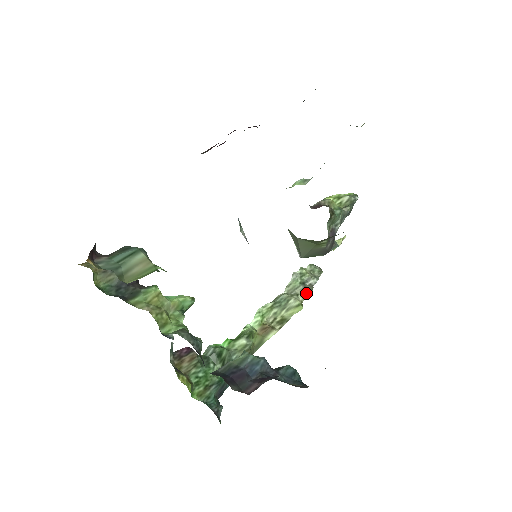
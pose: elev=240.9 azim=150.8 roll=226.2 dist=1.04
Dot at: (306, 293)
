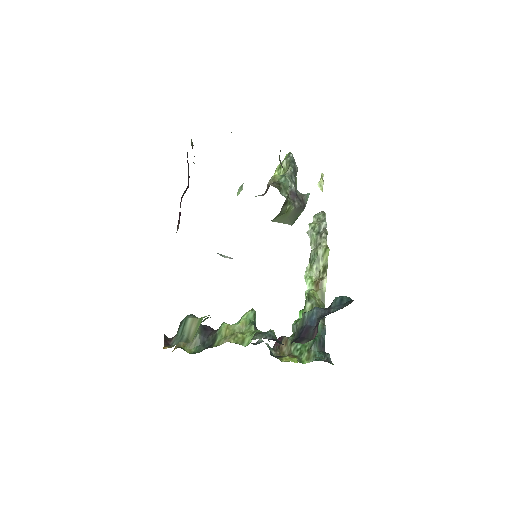
Dot at: (324, 238)
